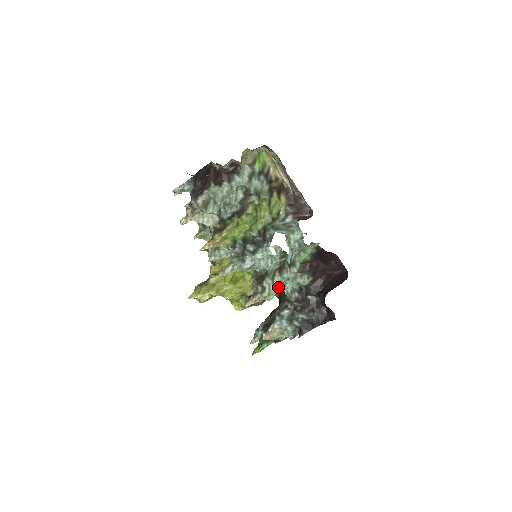
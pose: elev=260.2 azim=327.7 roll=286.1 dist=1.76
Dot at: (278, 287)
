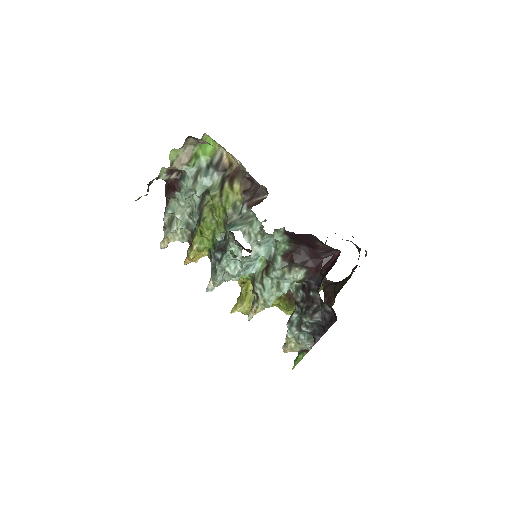
Dot at: (275, 289)
